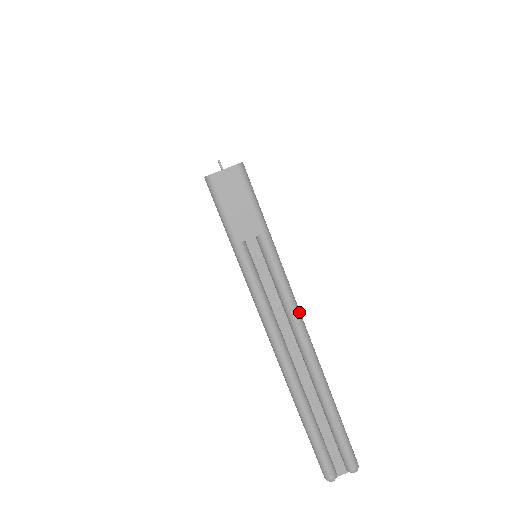
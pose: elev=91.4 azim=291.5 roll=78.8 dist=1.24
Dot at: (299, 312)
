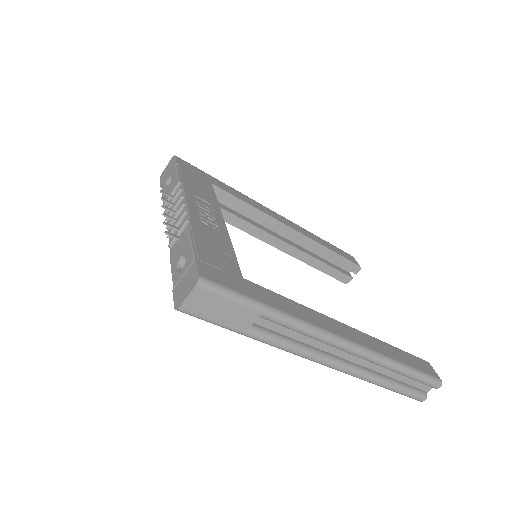
Dot at: (333, 336)
